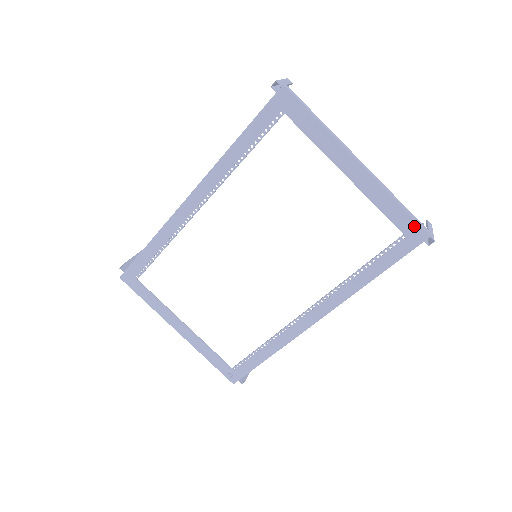
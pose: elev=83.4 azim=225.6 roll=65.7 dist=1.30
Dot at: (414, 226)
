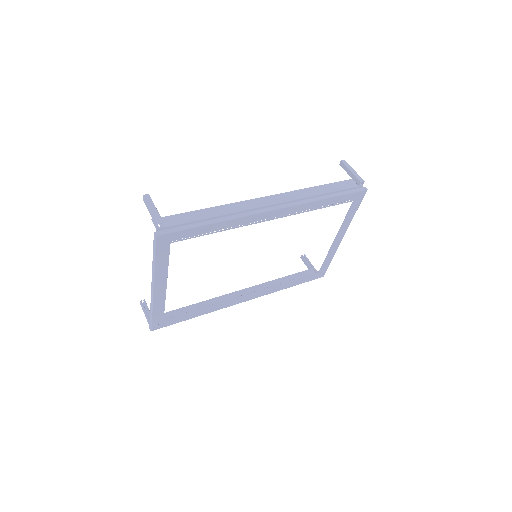
Dot at: (325, 271)
